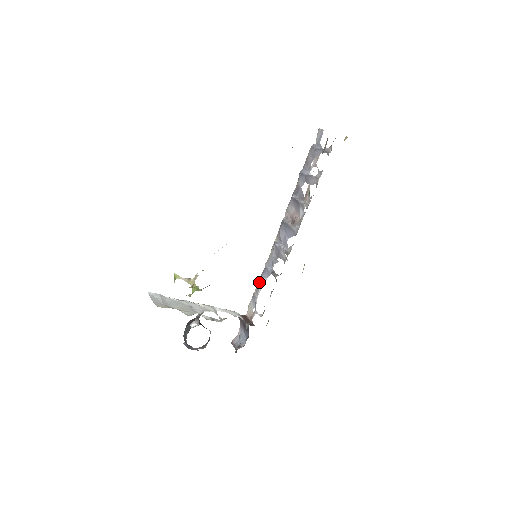
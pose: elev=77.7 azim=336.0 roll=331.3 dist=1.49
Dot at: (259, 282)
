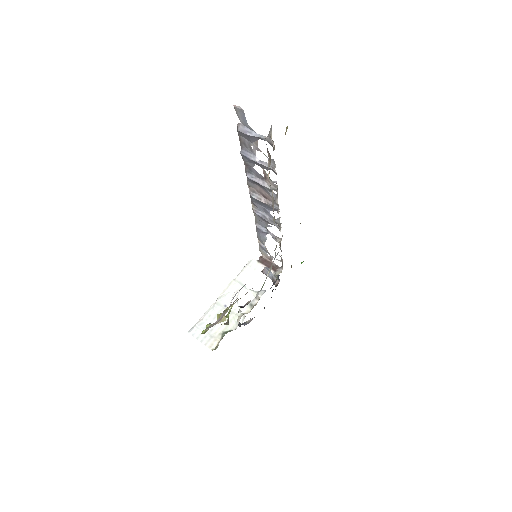
Dot at: (259, 238)
